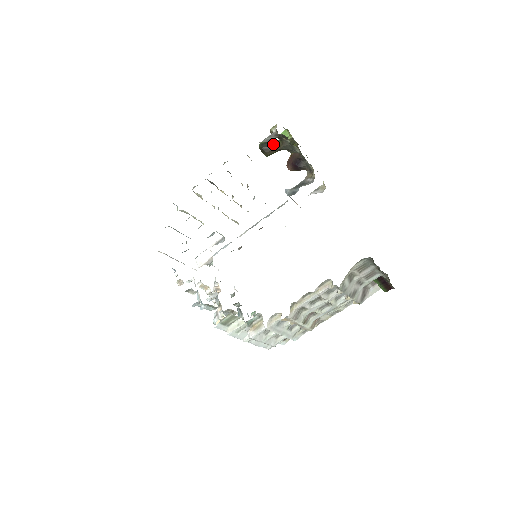
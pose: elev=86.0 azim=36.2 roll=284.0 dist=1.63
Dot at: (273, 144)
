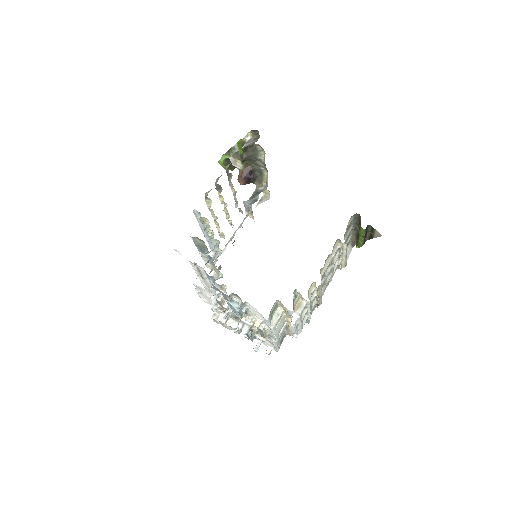
Dot at: occluded
